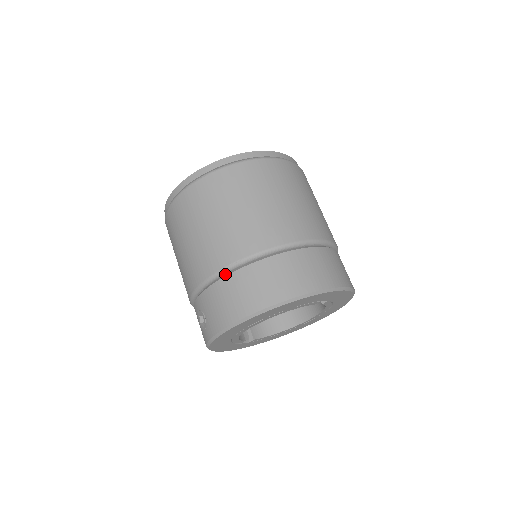
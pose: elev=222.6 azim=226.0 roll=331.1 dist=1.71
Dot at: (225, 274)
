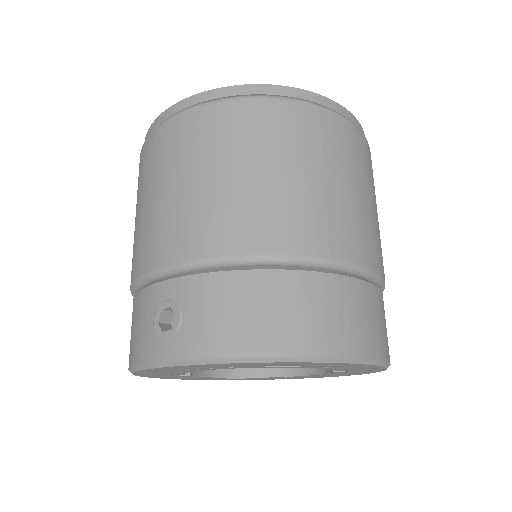
Dot at: (264, 265)
